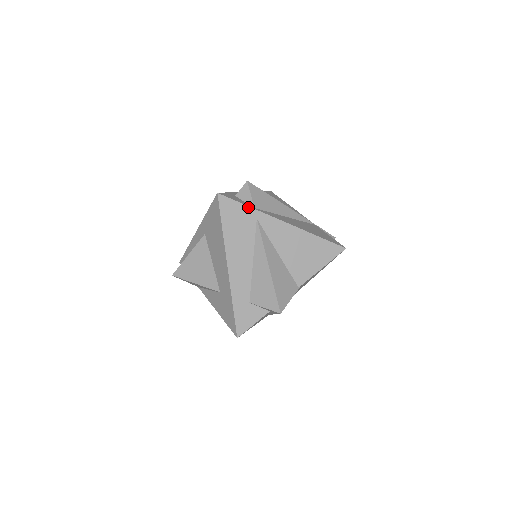
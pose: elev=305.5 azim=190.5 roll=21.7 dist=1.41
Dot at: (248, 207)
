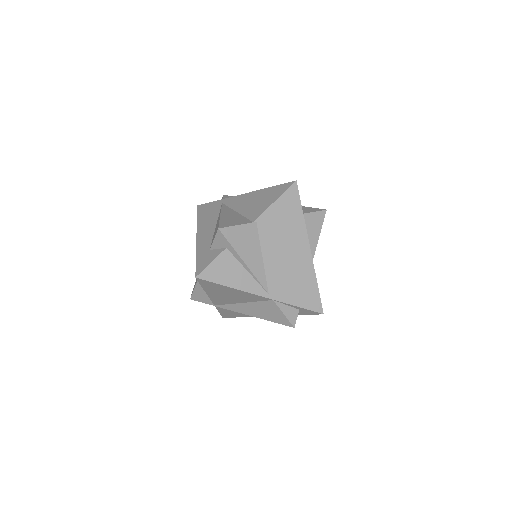
Dot at: (217, 201)
